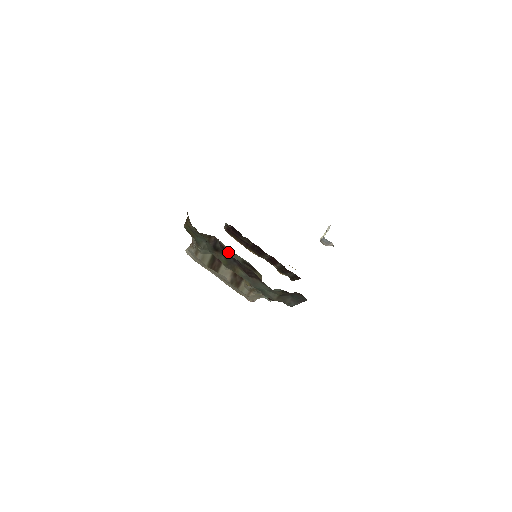
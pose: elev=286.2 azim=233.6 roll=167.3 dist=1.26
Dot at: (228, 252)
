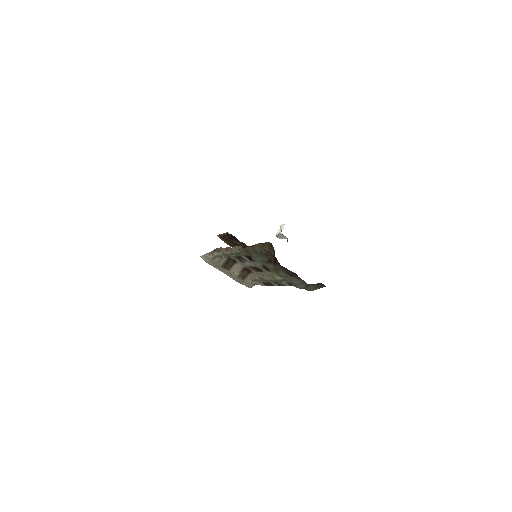
Dot at: occluded
